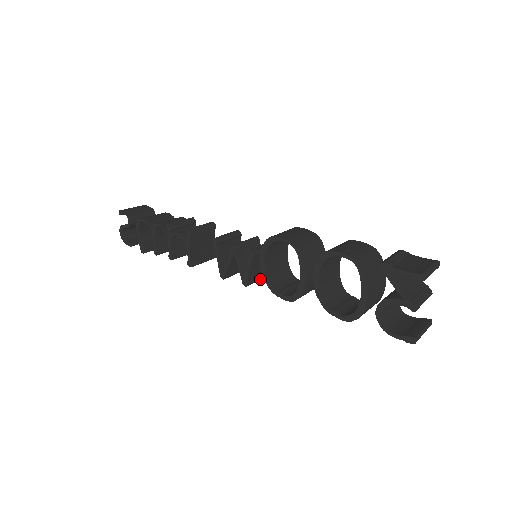
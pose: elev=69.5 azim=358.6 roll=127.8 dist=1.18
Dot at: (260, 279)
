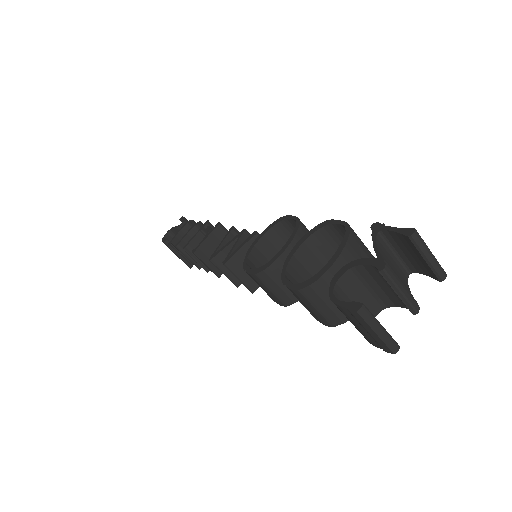
Dot at: (242, 280)
